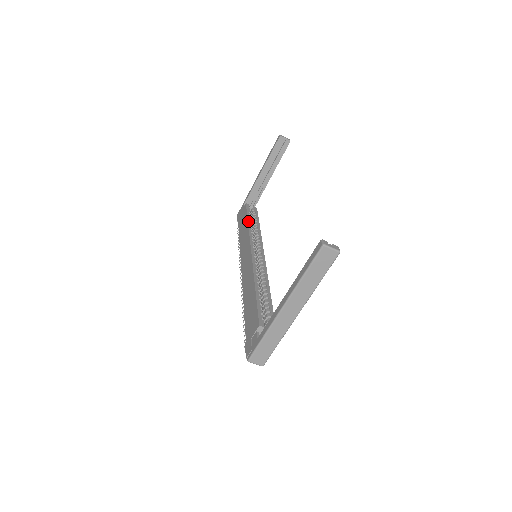
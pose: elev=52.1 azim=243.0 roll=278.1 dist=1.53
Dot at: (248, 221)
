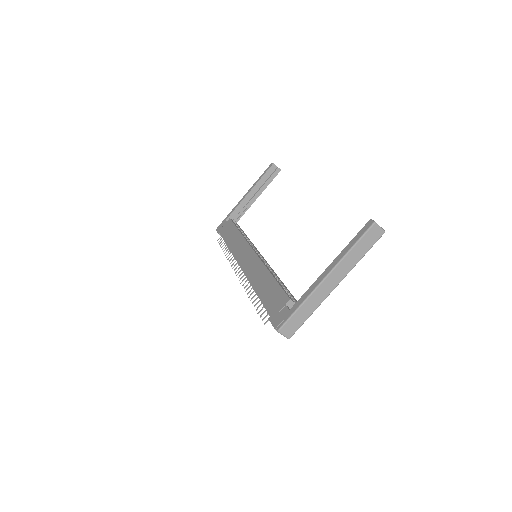
Dot at: (239, 230)
